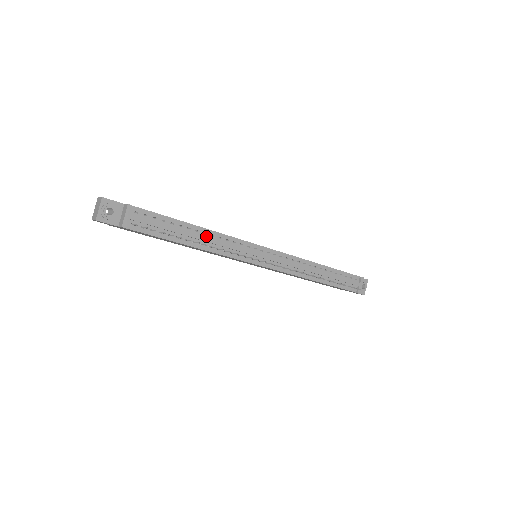
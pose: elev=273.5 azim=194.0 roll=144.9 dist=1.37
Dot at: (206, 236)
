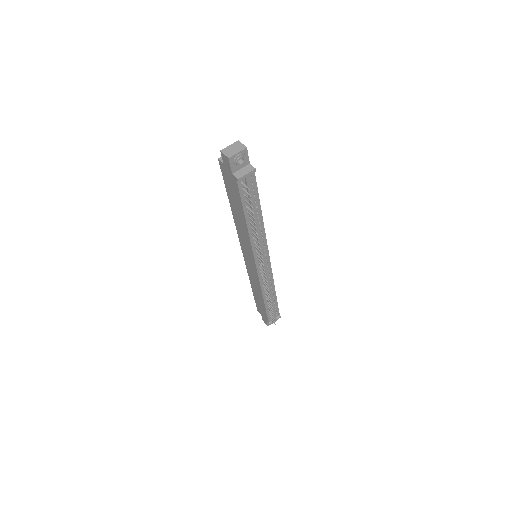
Dot at: (258, 225)
